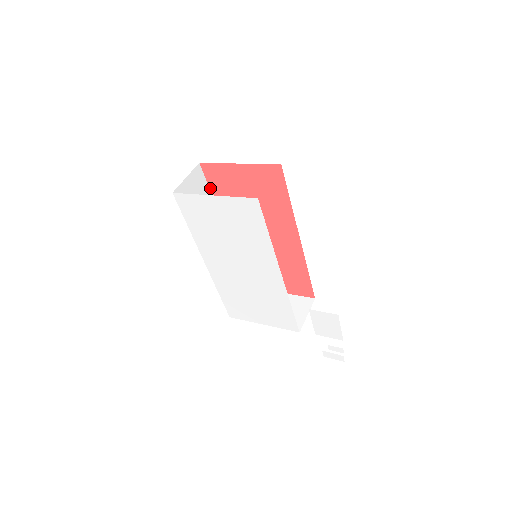
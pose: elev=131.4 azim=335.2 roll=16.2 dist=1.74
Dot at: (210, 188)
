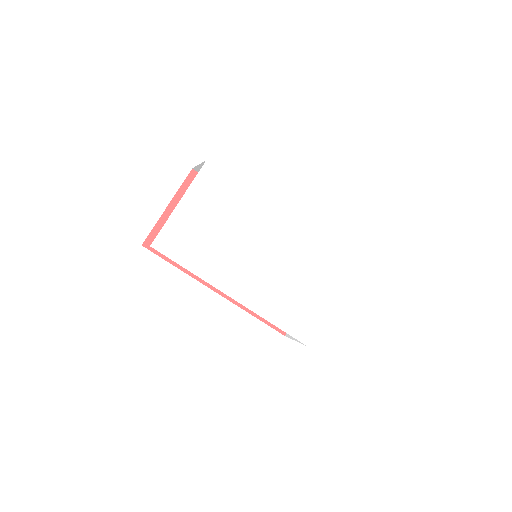
Dot at: (169, 262)
